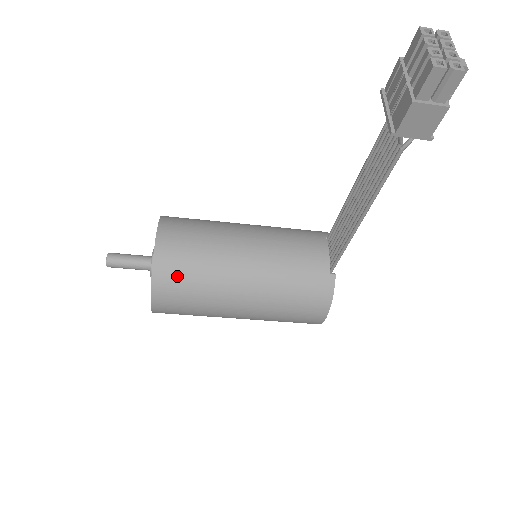
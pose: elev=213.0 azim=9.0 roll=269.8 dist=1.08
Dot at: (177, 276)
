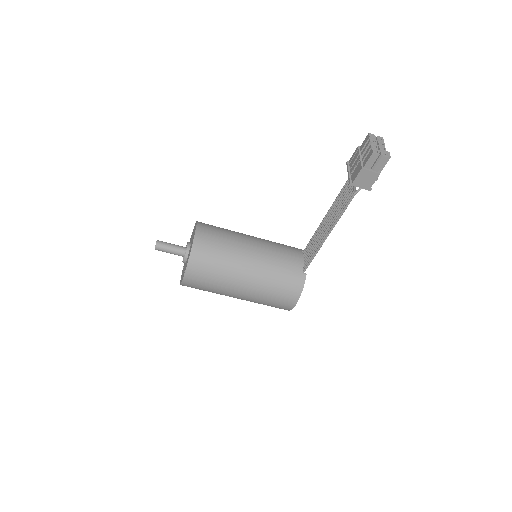
Dot at: (206, 258)
